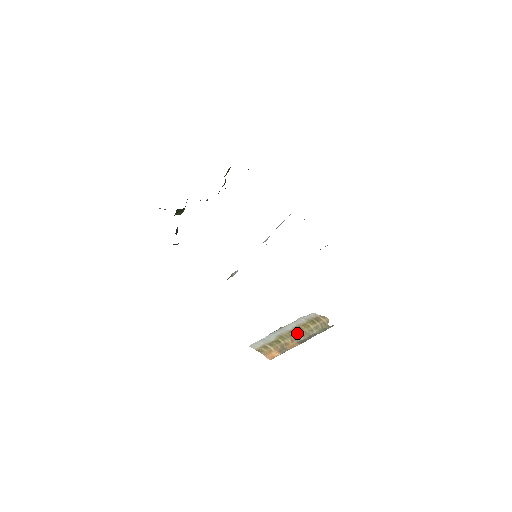
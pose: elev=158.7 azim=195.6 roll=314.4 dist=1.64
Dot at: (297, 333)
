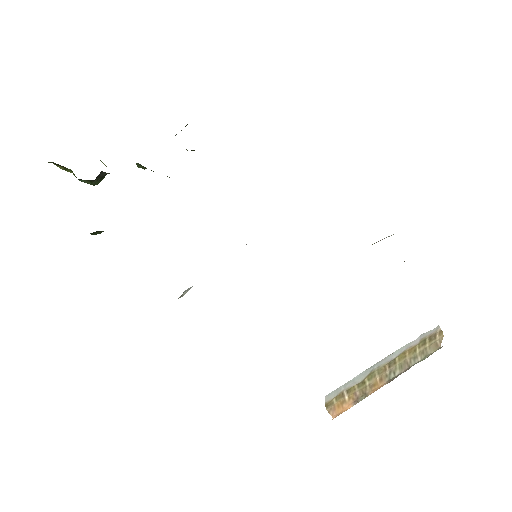
Dot at: (394, 364)
